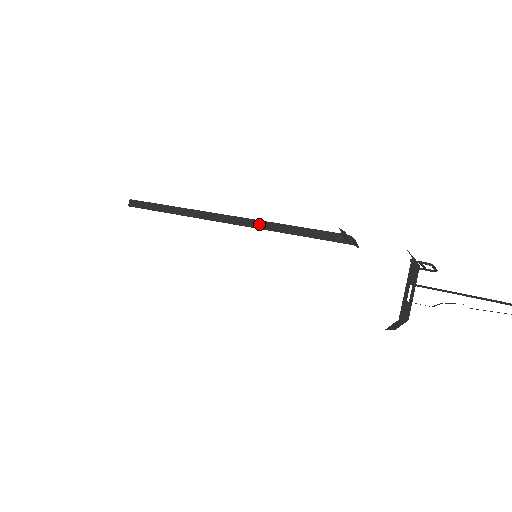
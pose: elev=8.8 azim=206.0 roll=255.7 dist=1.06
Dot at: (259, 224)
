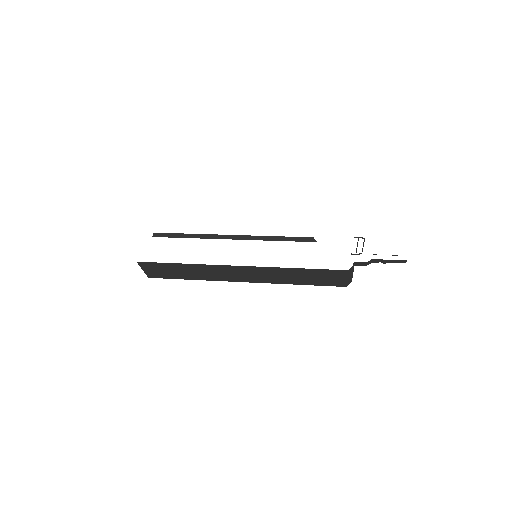
Dot at: (256, 238)
